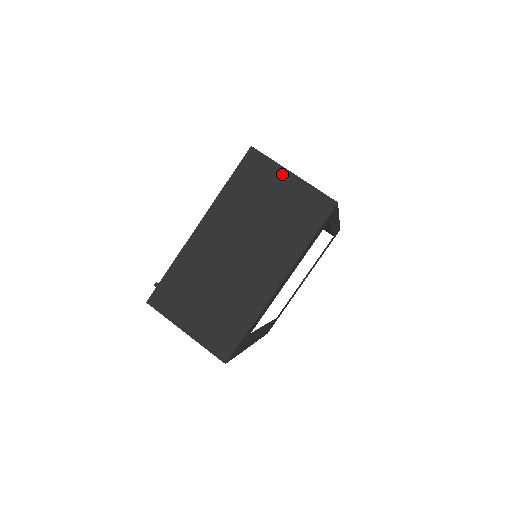
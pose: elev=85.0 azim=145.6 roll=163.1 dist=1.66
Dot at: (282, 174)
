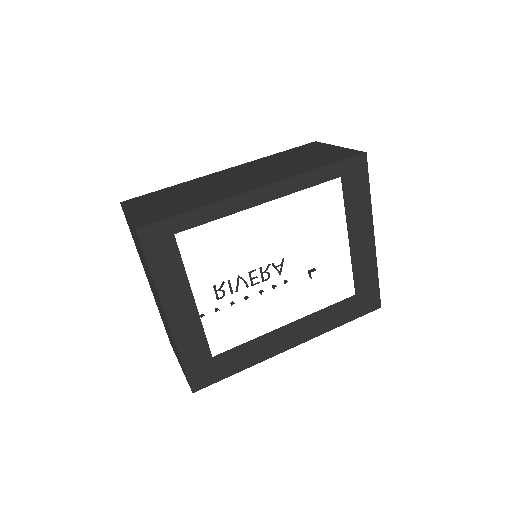
Dot at: (127, 218)
